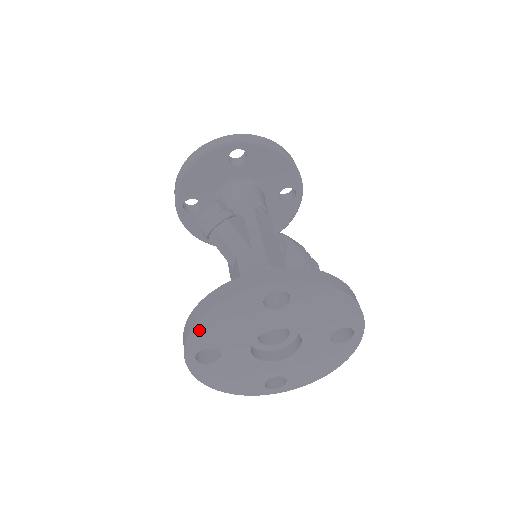
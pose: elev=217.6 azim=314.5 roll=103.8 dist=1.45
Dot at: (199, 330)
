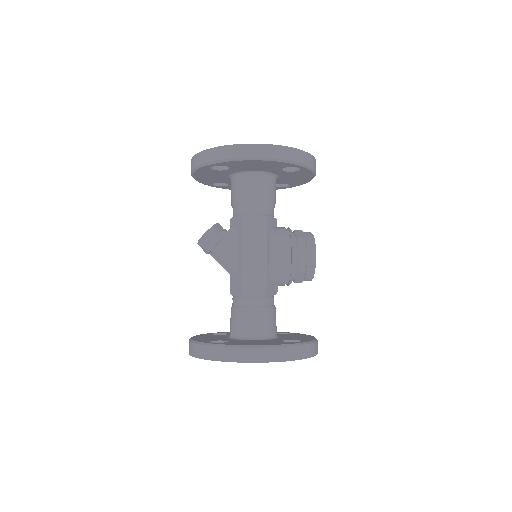
Dot at: occluded
